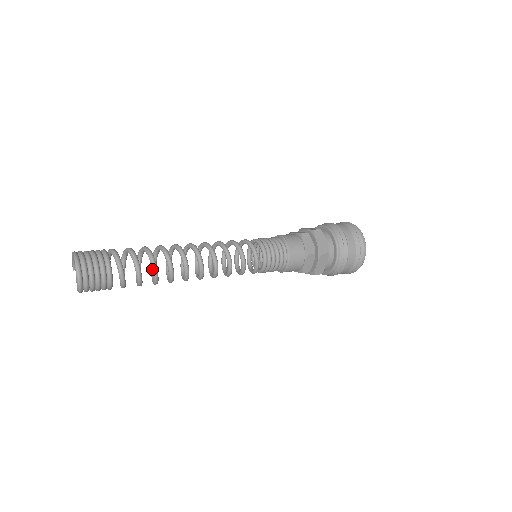
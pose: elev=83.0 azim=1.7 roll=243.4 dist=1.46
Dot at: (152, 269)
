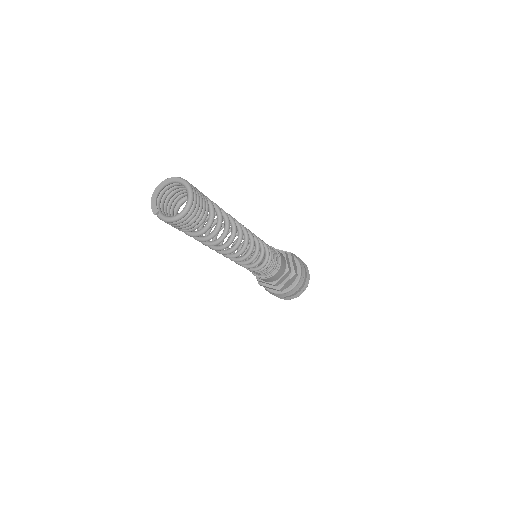
Dot at: (223, 212)
